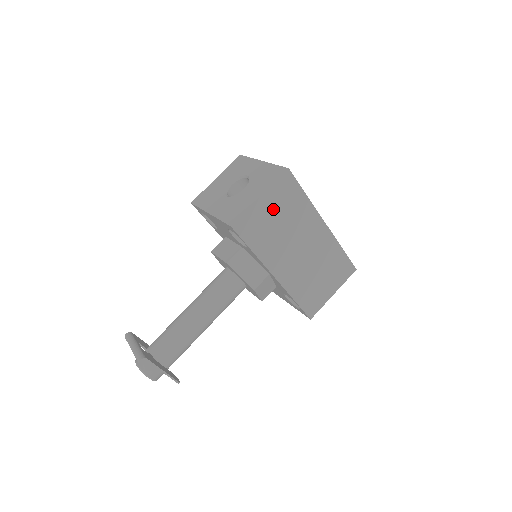
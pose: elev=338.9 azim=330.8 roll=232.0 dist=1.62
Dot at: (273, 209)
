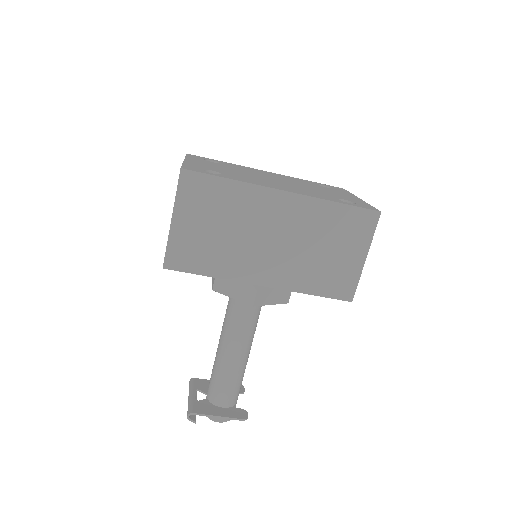
Dot at: (198, 221)
